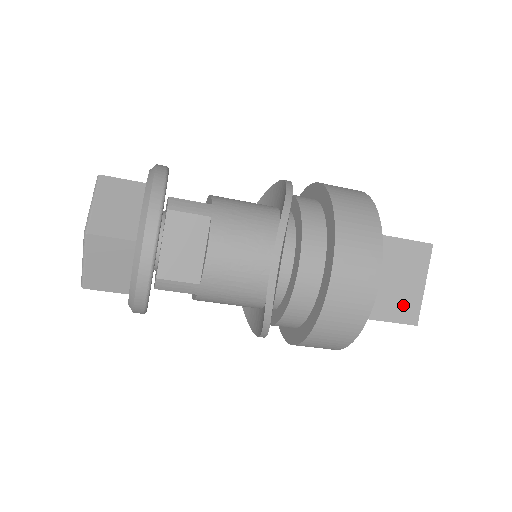
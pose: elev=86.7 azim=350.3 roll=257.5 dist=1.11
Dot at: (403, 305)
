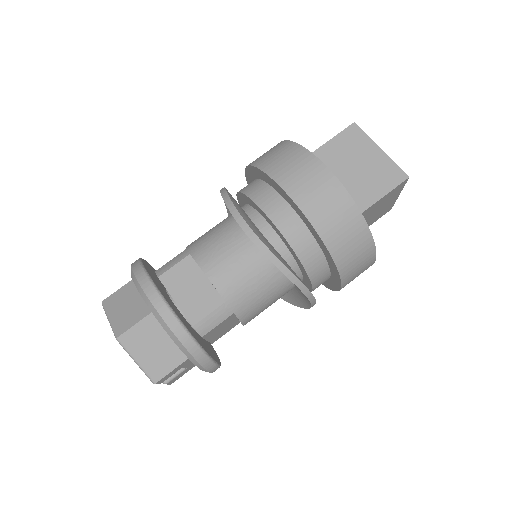
Dot at: (382, 176)
